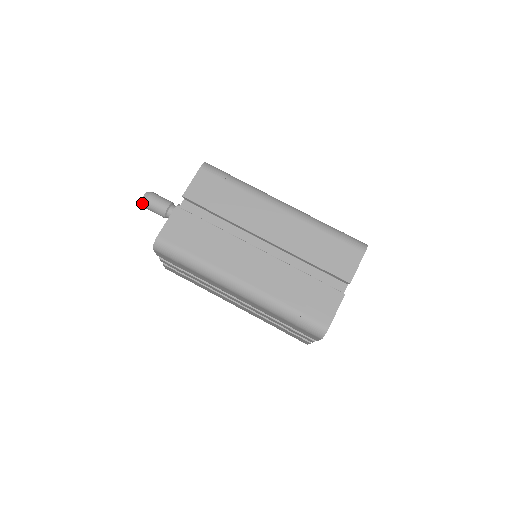
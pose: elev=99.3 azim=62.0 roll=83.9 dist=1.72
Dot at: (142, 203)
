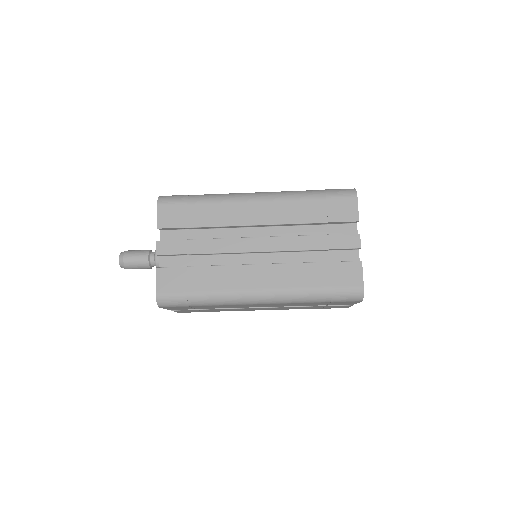
Dot at: occluded
